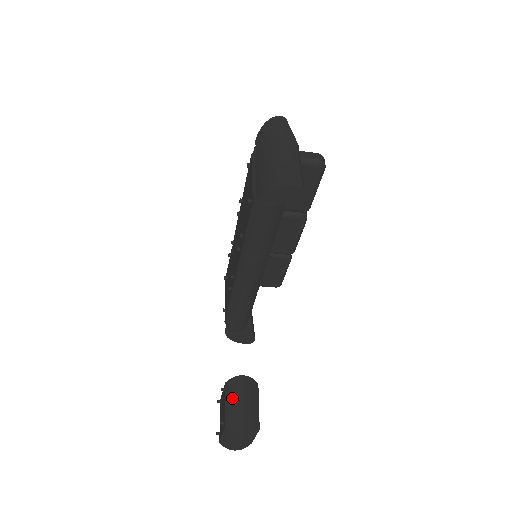
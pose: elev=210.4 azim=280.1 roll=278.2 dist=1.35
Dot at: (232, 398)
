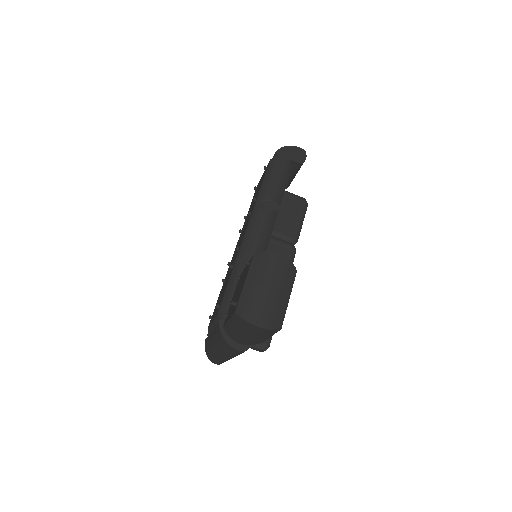
Dot at: occluded
